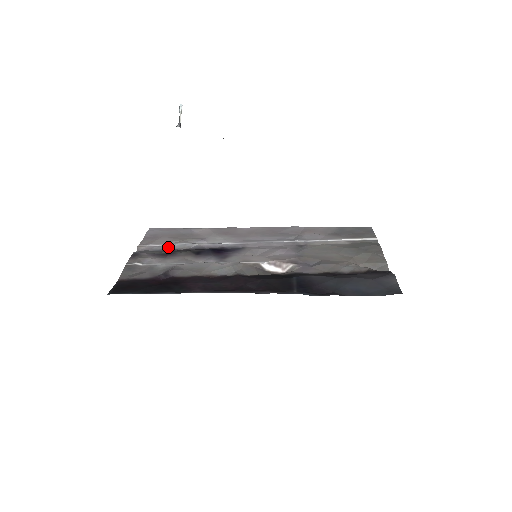
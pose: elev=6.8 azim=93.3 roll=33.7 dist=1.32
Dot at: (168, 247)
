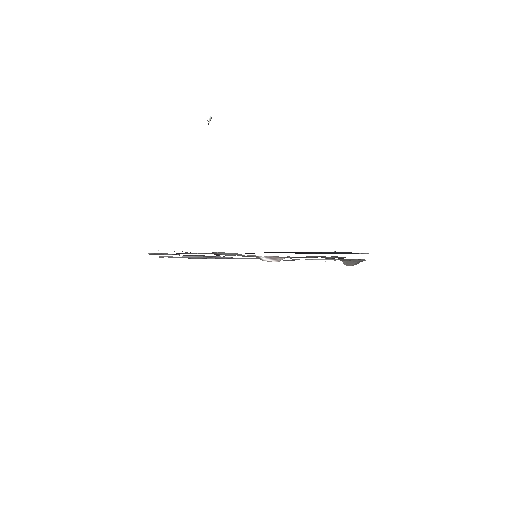
Dot at: (185, 257)
